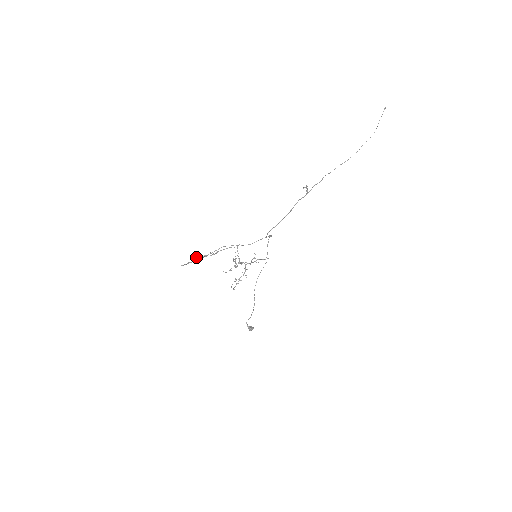
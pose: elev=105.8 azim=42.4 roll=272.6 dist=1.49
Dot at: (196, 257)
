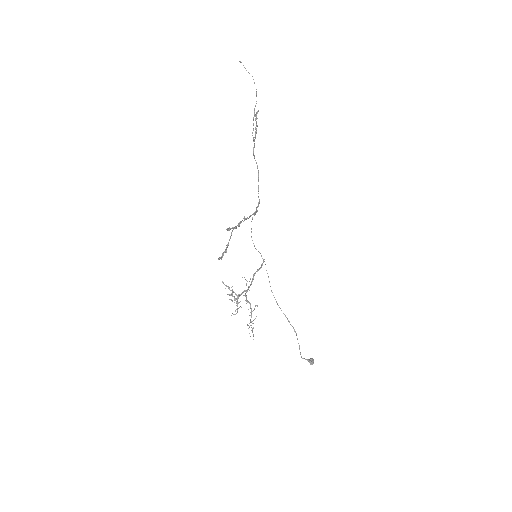
Dot at: (229, 228)
